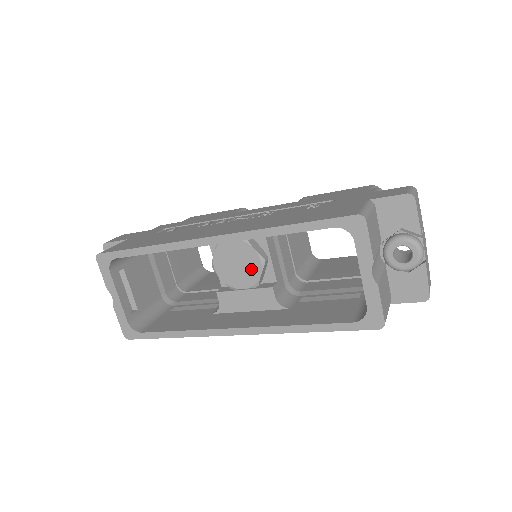
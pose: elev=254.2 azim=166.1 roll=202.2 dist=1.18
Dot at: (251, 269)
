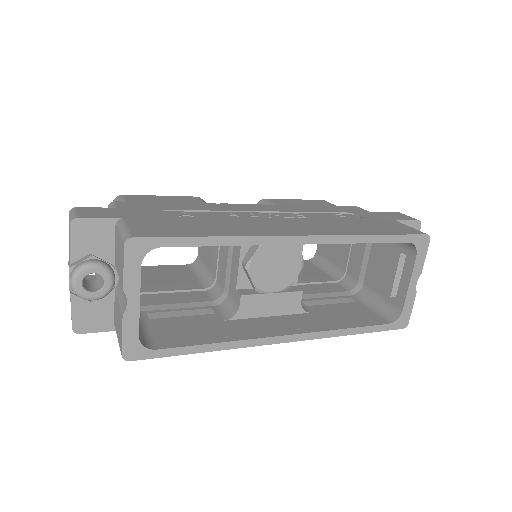
Dot at: (289, 272)
